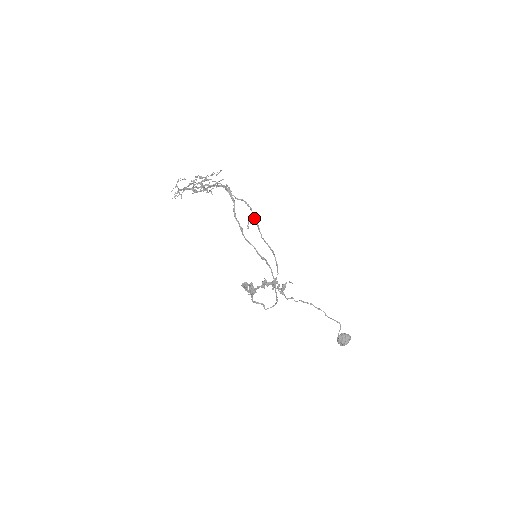
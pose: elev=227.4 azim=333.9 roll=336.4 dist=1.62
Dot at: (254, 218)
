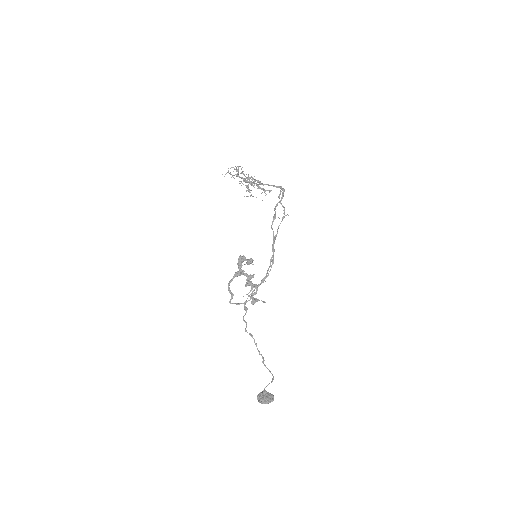
Dot at: (278, 228)
